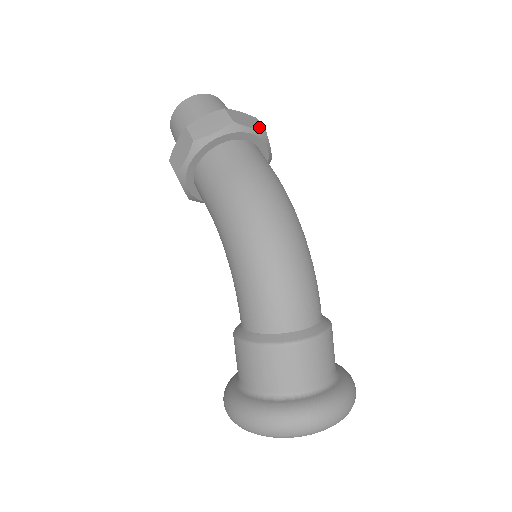
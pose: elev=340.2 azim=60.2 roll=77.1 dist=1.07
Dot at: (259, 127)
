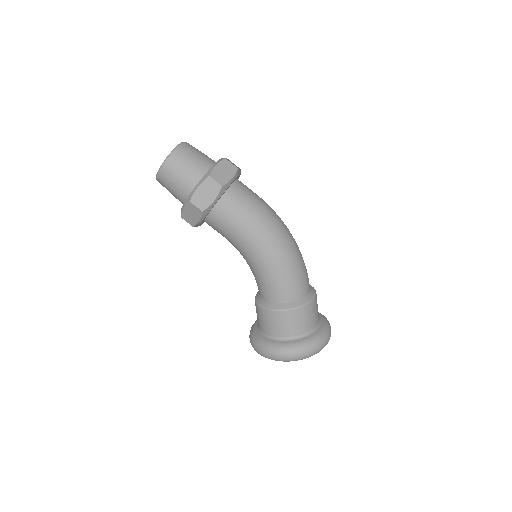
Dot at: (238, 167)
